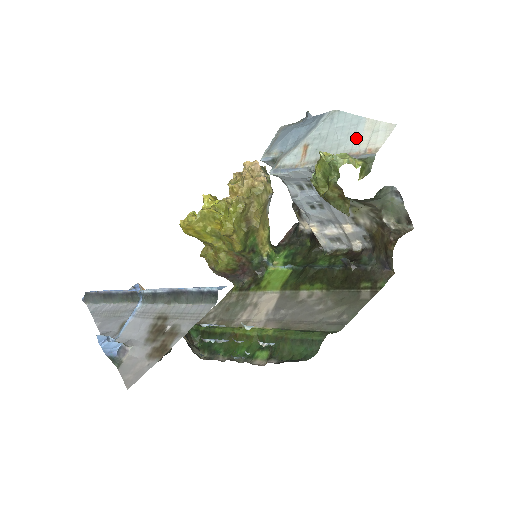
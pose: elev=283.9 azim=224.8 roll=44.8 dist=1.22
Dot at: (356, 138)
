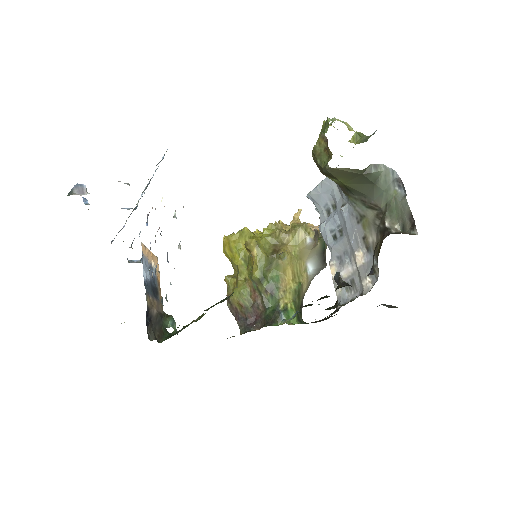
Dot at: occluded
